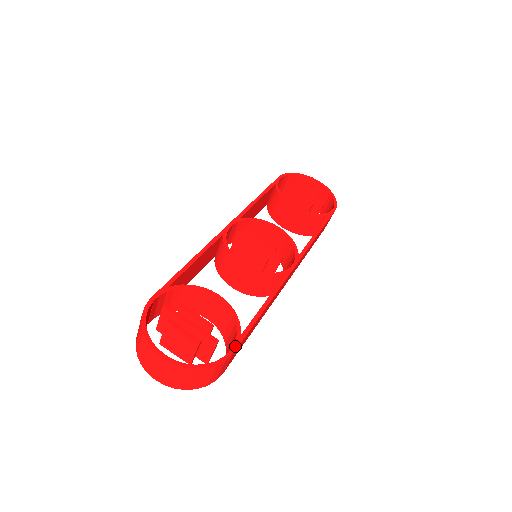
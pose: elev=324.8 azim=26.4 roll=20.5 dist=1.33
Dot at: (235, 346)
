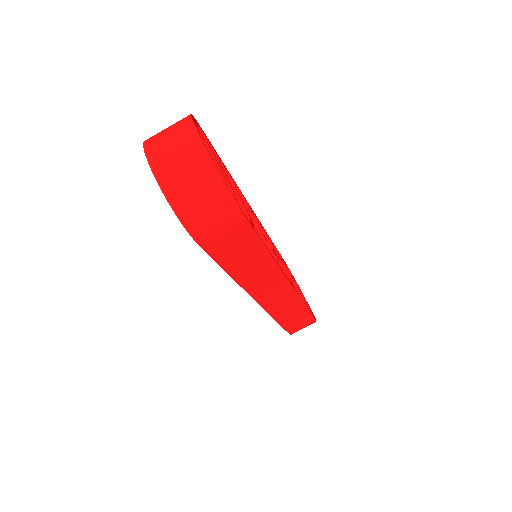
Dot at: (249, 221)
